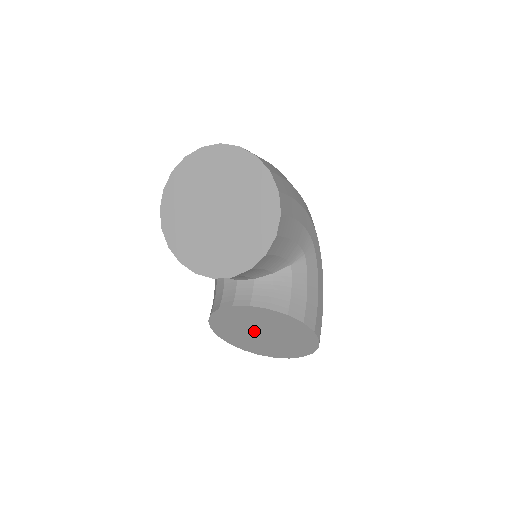
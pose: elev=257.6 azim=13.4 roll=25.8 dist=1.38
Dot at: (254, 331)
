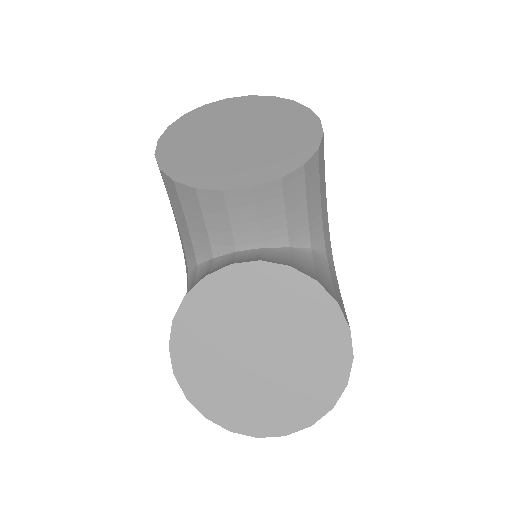
Dot at: (245, 343)
